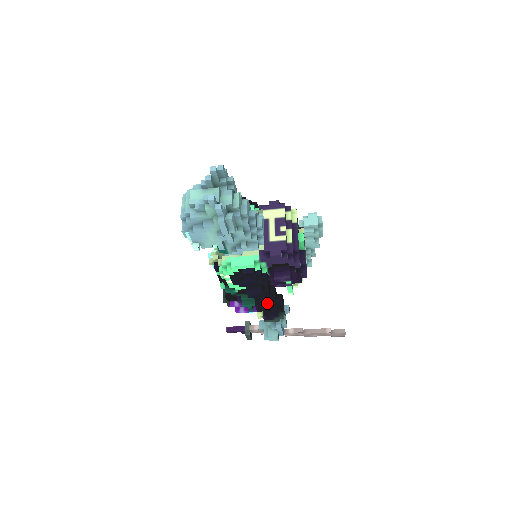
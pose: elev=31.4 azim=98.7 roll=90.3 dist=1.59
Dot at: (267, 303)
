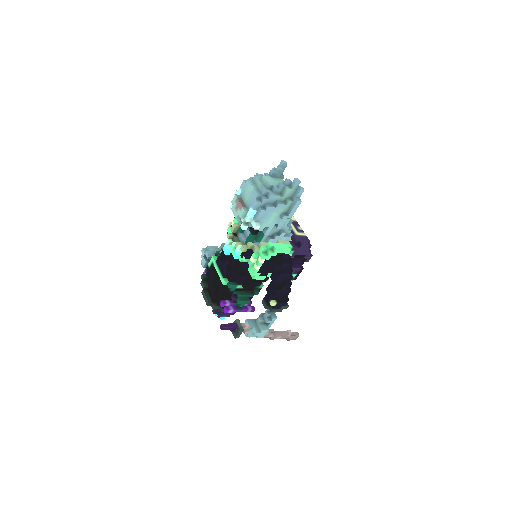
Dot at: (286, 289)
